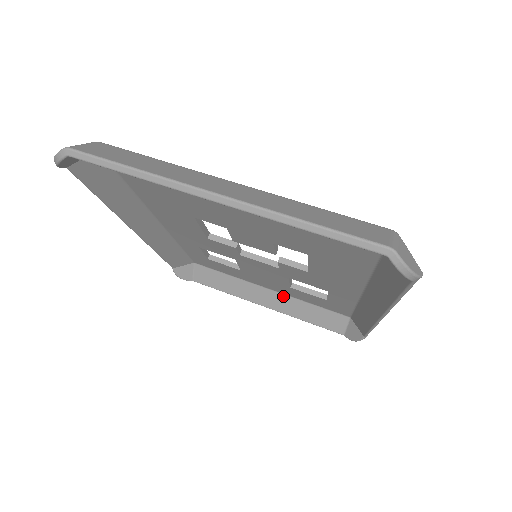
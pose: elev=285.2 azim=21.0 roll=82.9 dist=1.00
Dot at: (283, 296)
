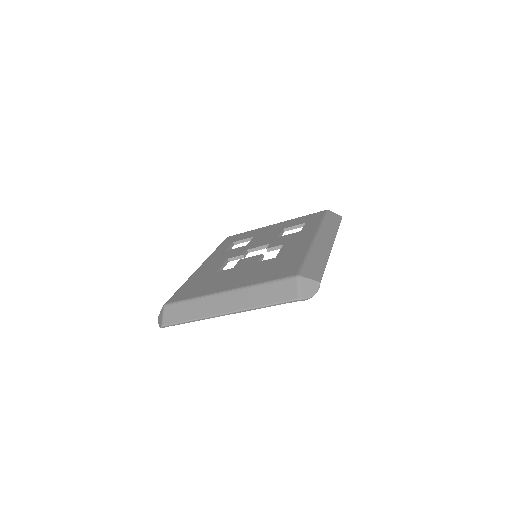
Dot at: occluded
